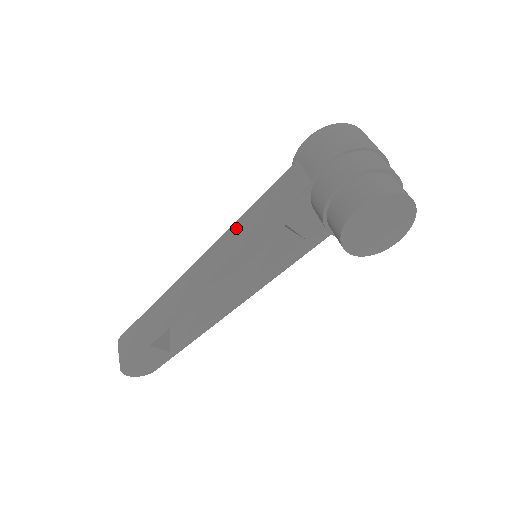
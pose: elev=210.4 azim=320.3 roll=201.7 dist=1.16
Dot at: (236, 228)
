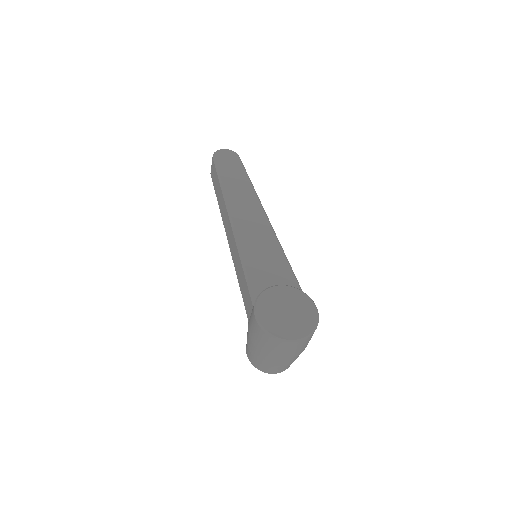
Dot at: (237, 256)
